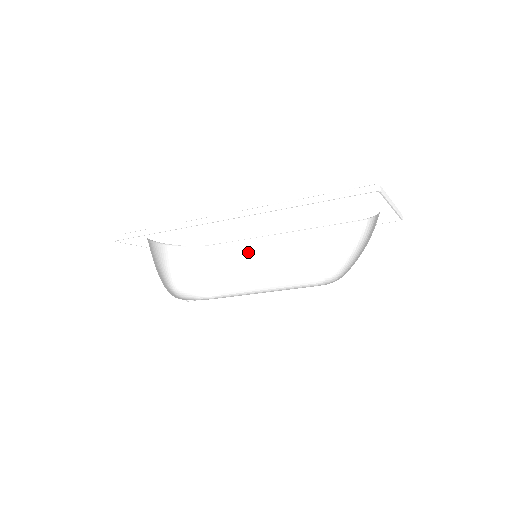
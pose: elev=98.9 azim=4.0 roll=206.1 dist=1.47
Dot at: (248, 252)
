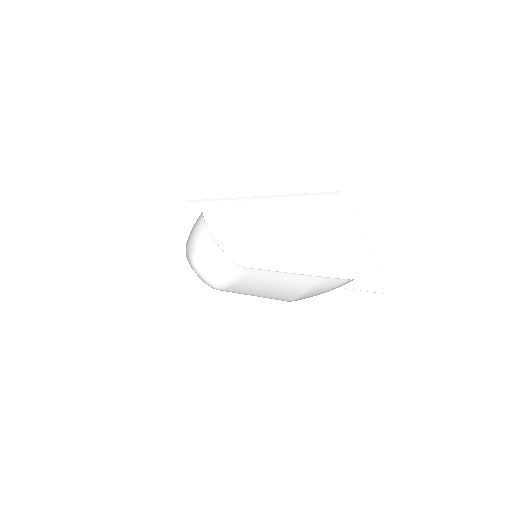
Dot at: (263, 277)
